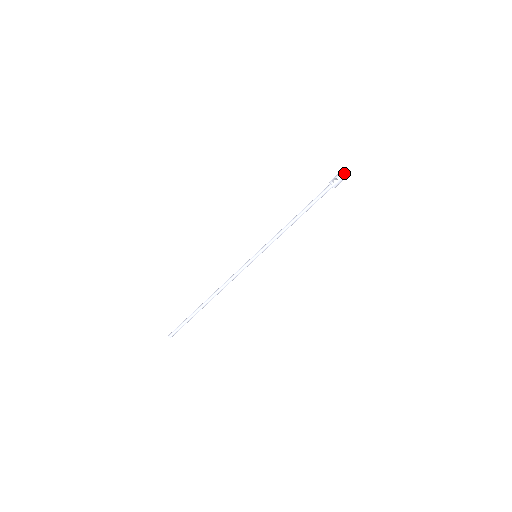
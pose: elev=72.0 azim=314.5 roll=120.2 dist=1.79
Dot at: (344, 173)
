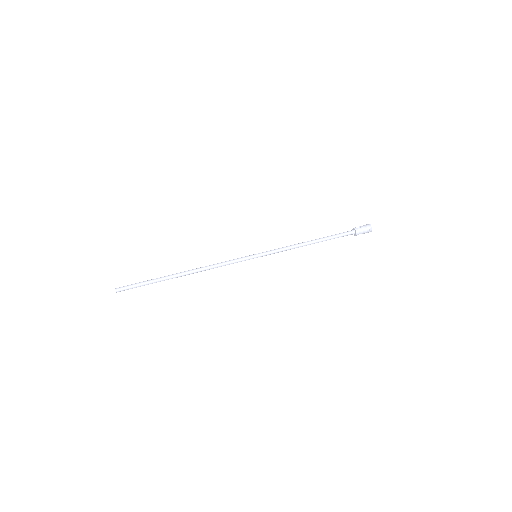
Dot at: (368, 225)
